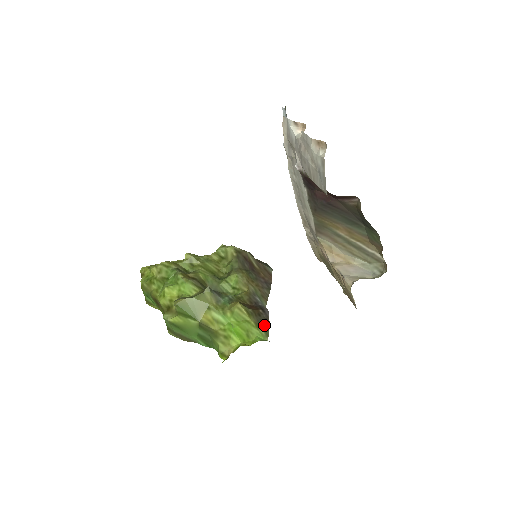
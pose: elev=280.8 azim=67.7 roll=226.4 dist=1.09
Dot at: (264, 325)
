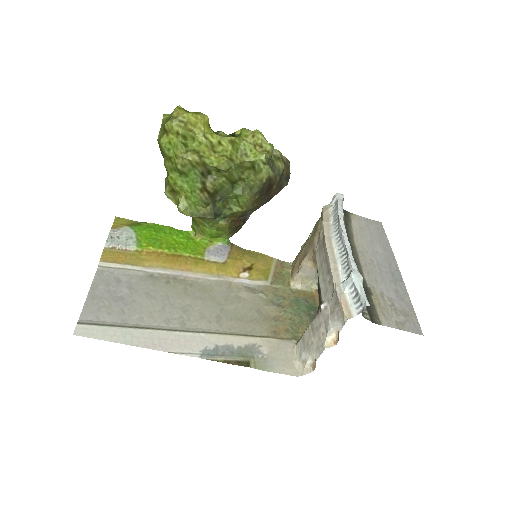
Dot at: (235, 232)
